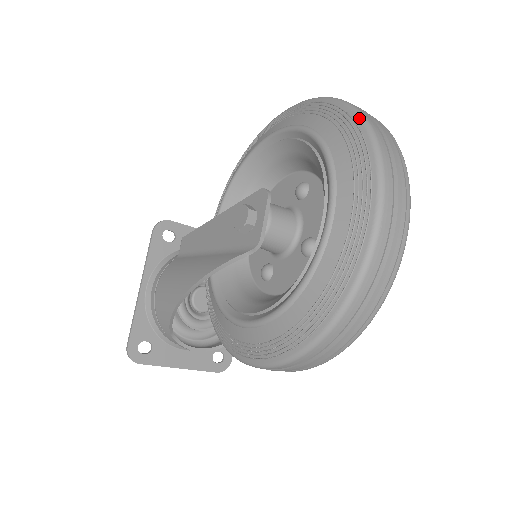
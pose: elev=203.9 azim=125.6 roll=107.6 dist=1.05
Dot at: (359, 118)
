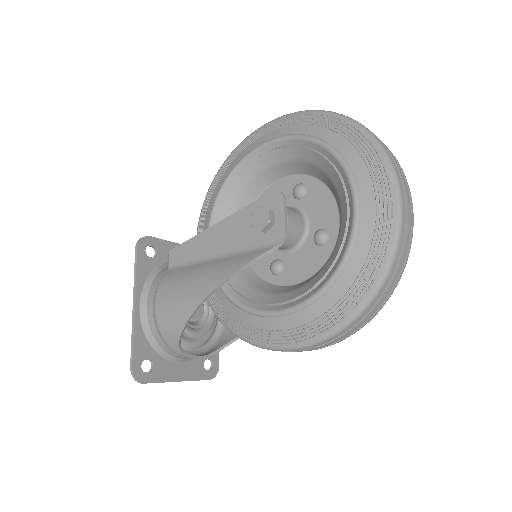
Dot at: (357, 125)
